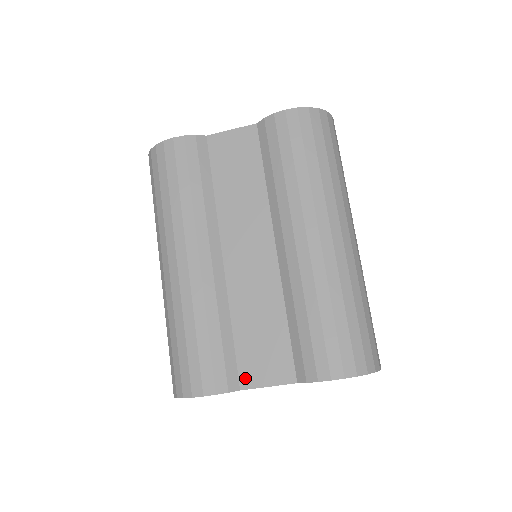
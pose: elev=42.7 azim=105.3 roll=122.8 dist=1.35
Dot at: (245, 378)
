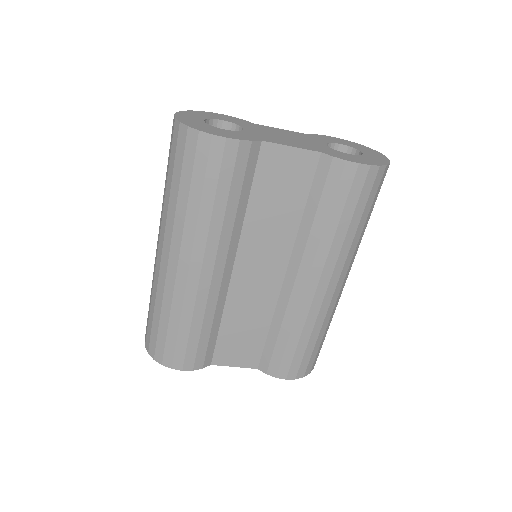
Dot at: (218, 358)
